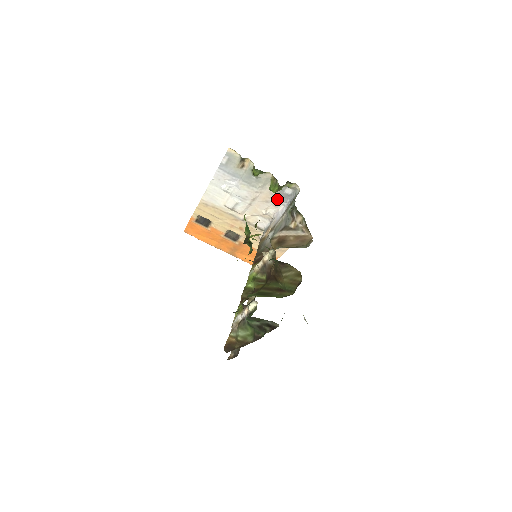
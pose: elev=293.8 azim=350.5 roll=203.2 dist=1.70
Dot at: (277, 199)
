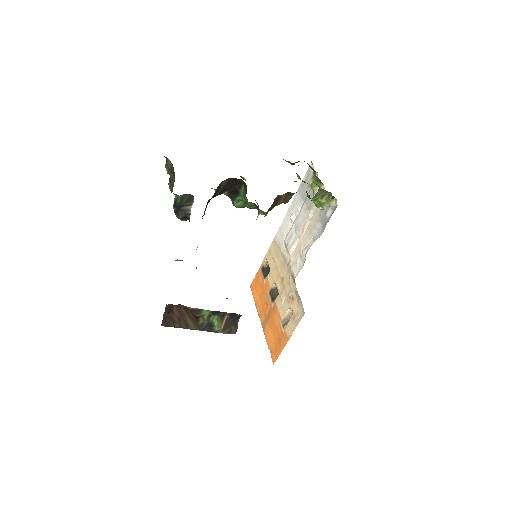
Dot at: (318, 227)
